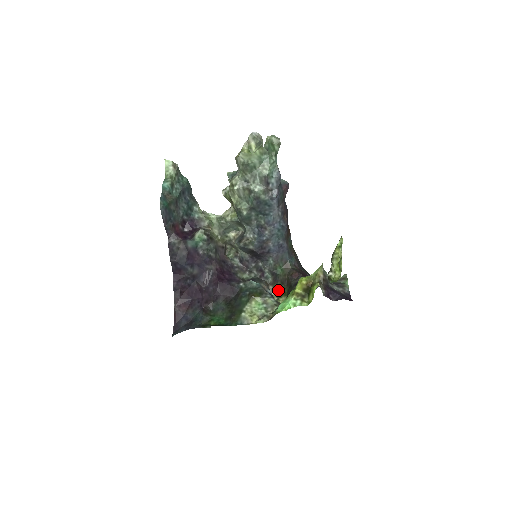
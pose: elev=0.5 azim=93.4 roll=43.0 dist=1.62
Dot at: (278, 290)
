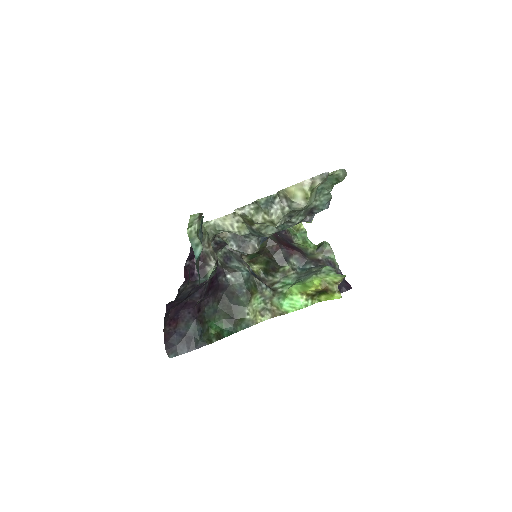
Dot at: (251, 258)
